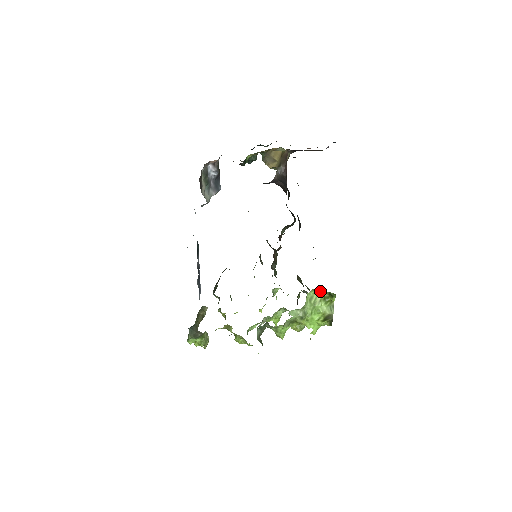
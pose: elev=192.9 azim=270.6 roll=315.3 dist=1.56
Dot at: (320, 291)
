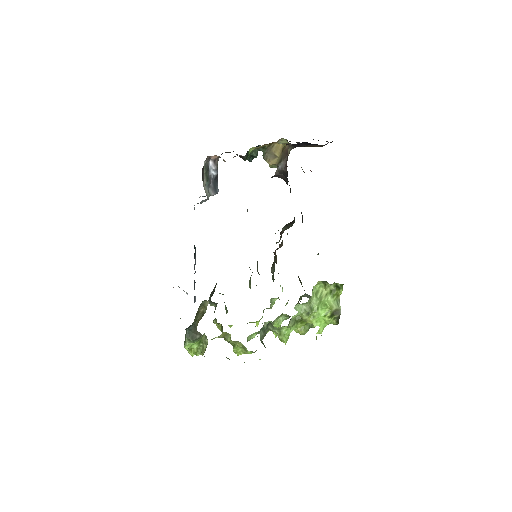
Dot at: (326, 283)
